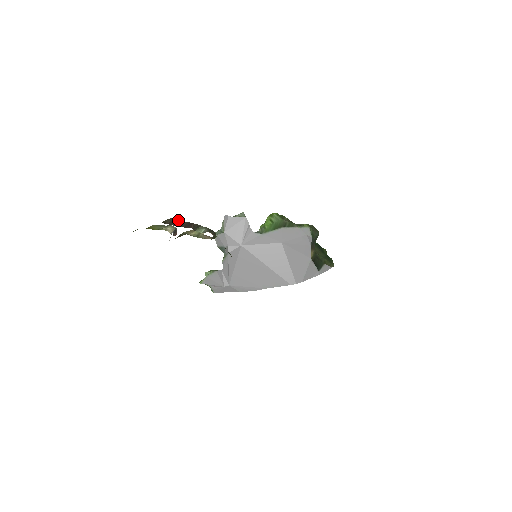
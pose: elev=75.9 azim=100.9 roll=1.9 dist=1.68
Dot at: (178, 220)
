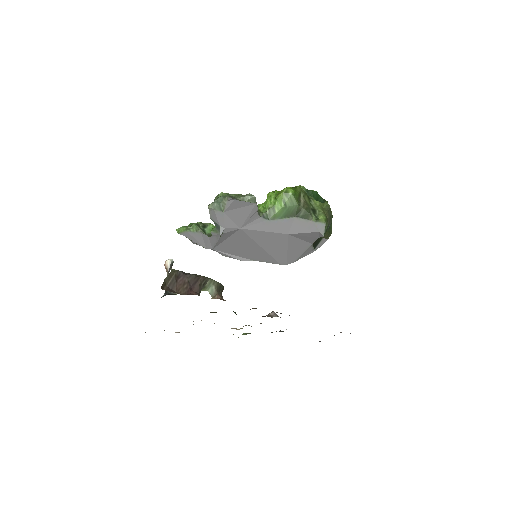
Dot at: (181, 272)
